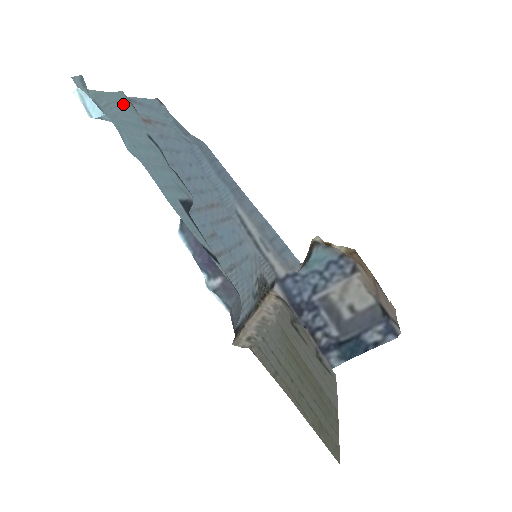
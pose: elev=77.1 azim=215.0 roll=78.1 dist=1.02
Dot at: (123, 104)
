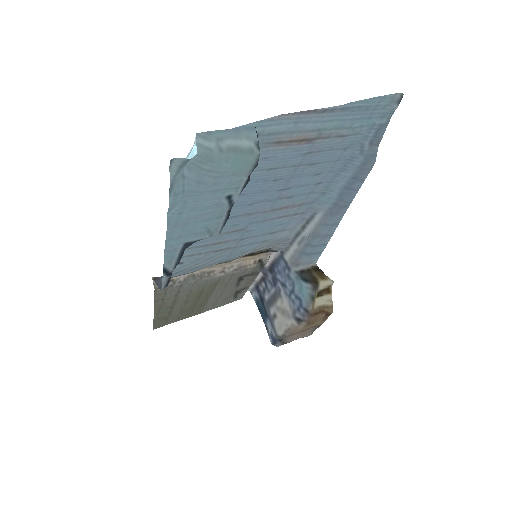
Dot at: (232, 171)
